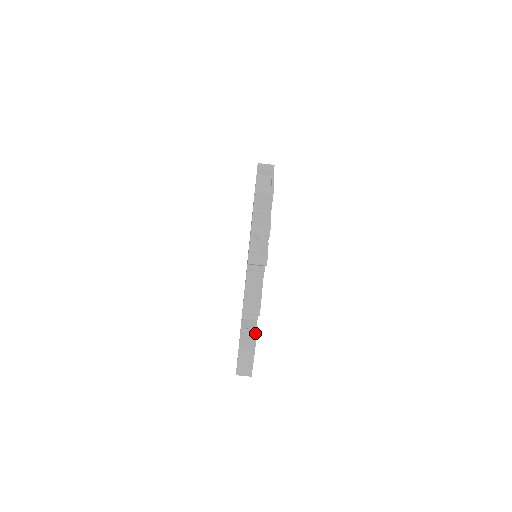
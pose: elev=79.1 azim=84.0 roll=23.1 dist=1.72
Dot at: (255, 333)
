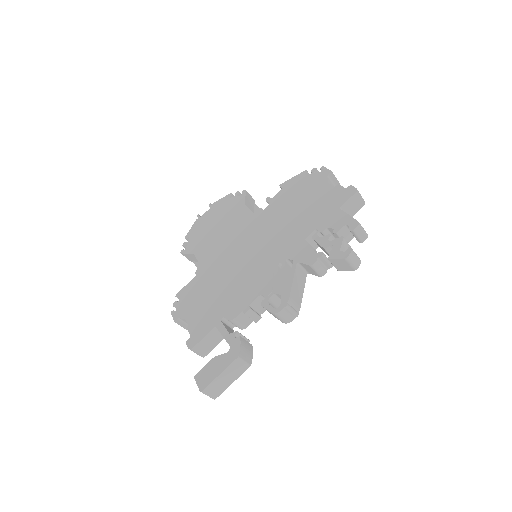
Dot at: occluded
